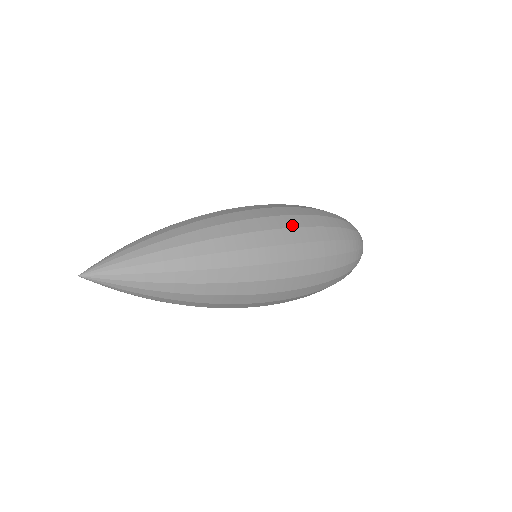
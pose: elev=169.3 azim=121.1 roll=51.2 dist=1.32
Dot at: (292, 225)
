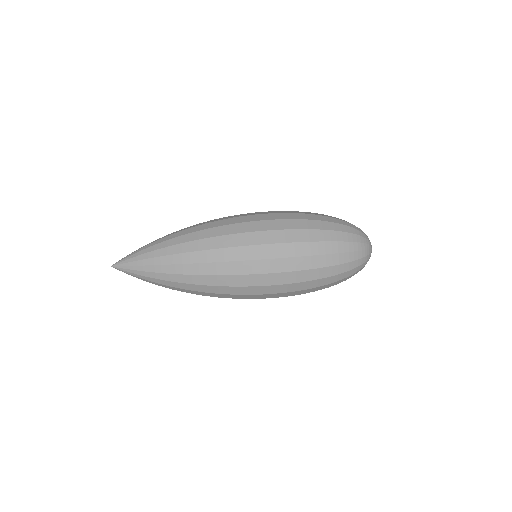
Dot at: (271, 228)
